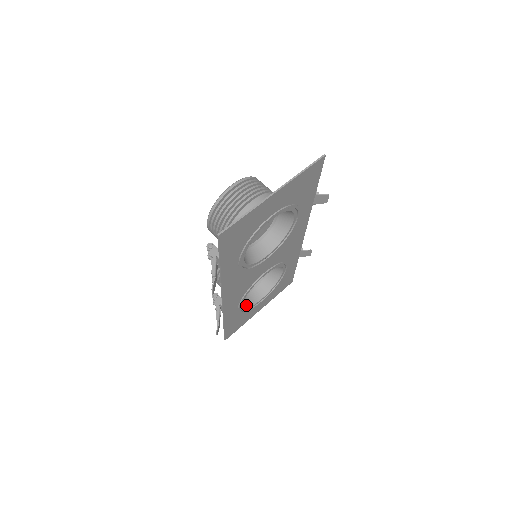
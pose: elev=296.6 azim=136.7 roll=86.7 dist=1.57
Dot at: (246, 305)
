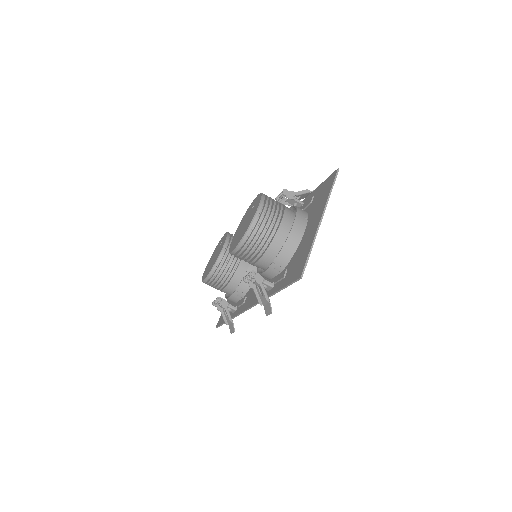
Dot at: occluded
